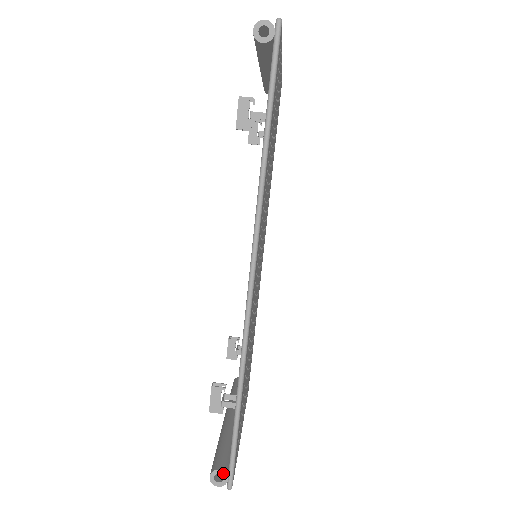
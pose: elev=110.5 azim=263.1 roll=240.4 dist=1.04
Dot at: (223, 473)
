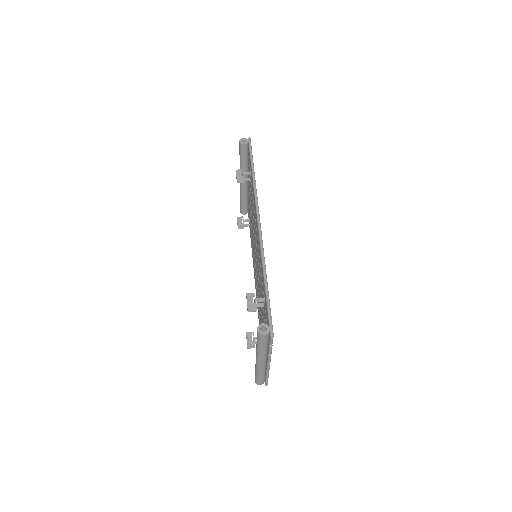
Dot at: (266, 325)
